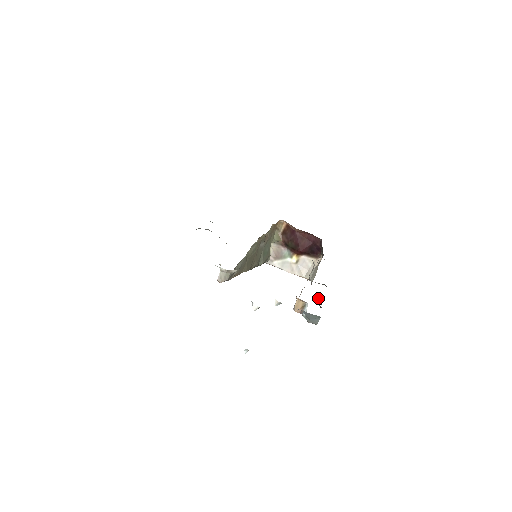
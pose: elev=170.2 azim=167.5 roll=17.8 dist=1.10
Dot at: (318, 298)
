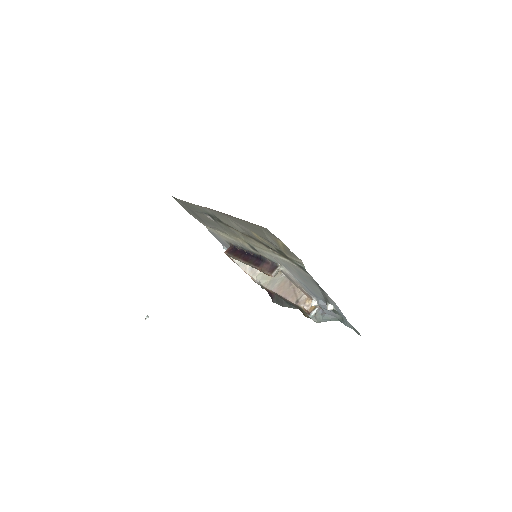
Dot at: (274, 298)
